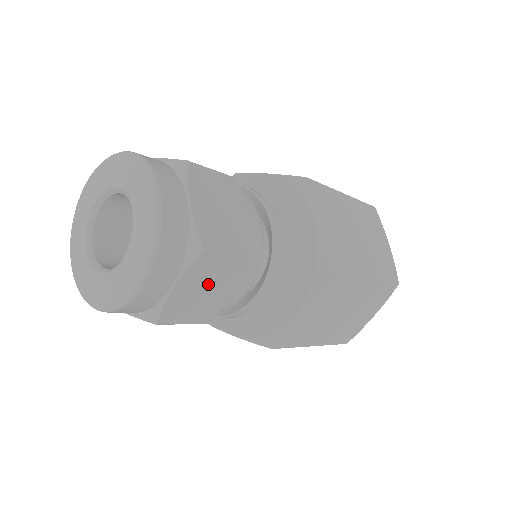
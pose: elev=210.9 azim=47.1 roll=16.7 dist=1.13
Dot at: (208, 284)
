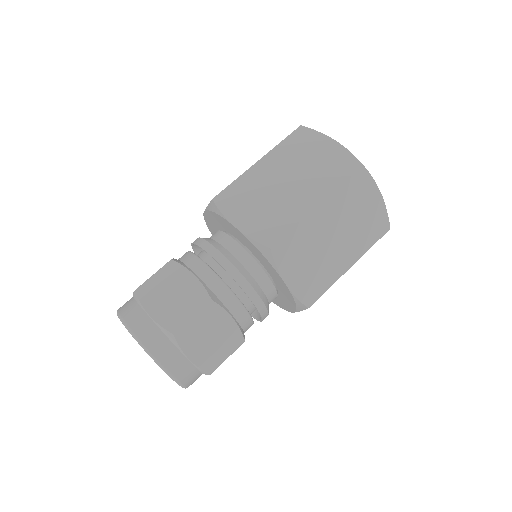
Dot at: (206, 336)
